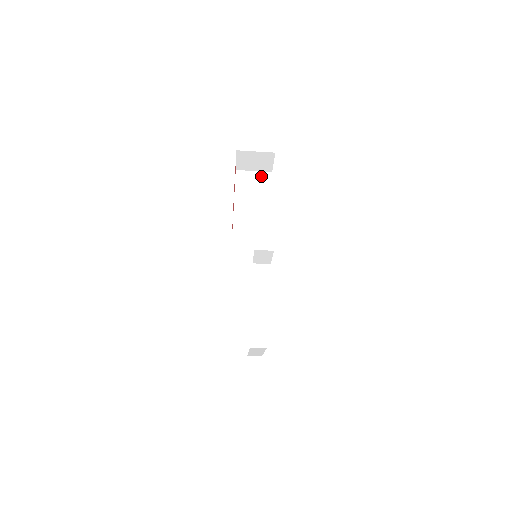
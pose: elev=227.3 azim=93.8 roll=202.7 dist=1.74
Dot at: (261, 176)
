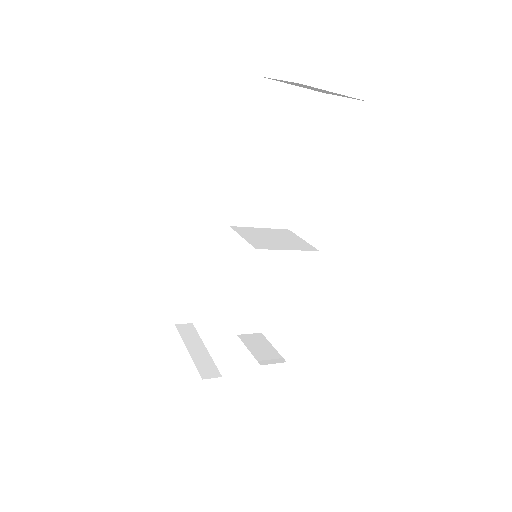
Dot at: (304, 100)
